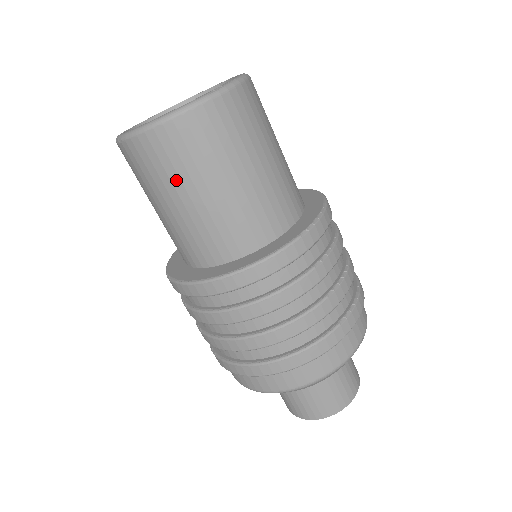
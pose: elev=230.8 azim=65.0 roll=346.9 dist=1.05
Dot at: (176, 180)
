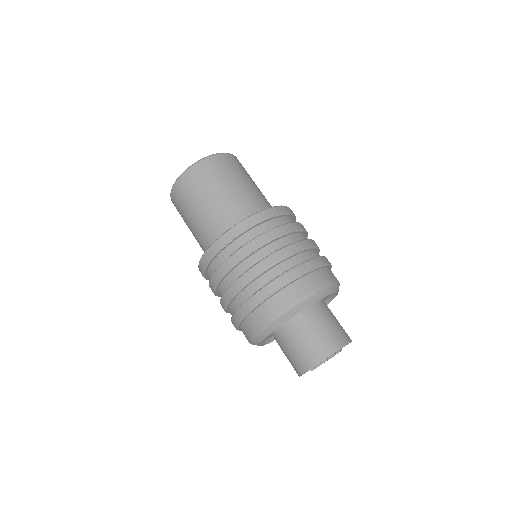
Dot at: (184, 221)
